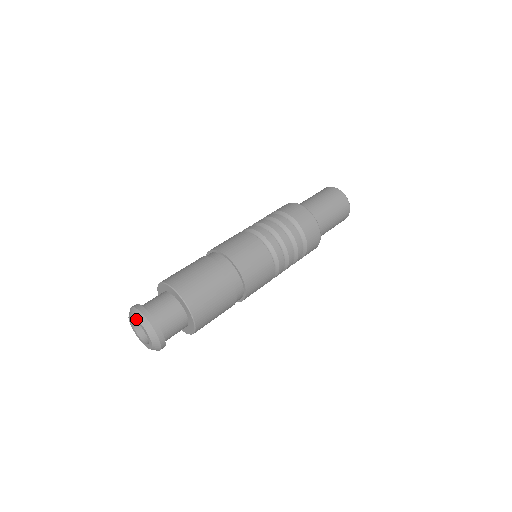
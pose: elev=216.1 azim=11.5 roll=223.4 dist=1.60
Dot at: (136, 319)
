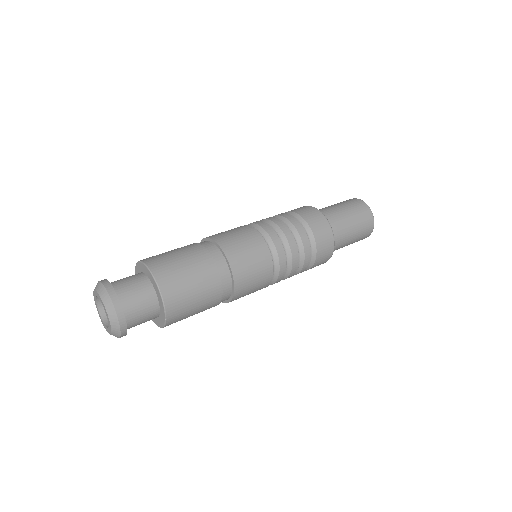
Dot at: (101, 299)
